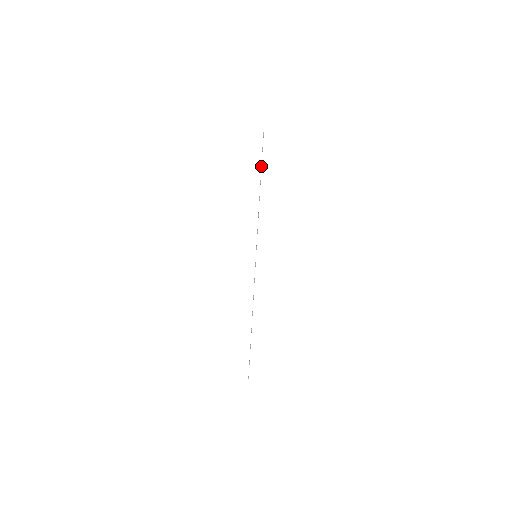
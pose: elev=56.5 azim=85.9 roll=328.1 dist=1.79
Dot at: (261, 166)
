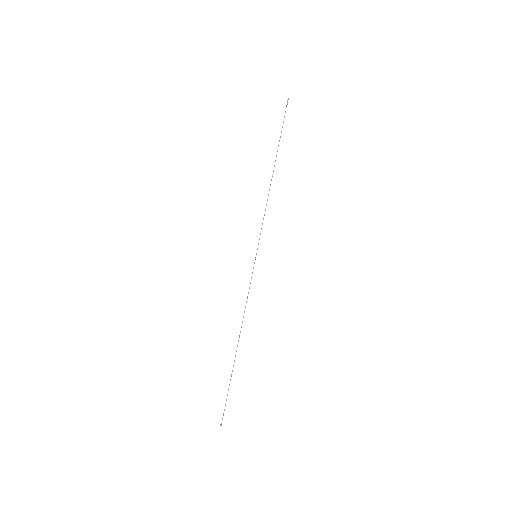
Dot at: (279, 140)
